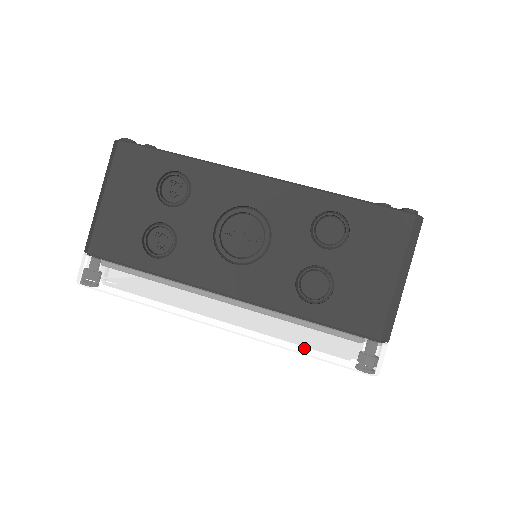
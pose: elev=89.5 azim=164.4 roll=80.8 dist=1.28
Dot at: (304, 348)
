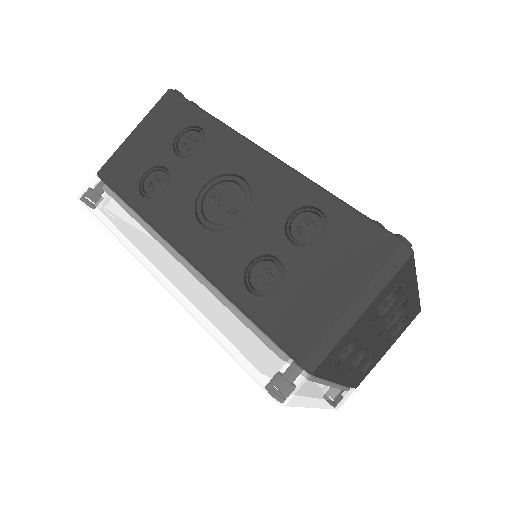
Dot at: (222, 336)
